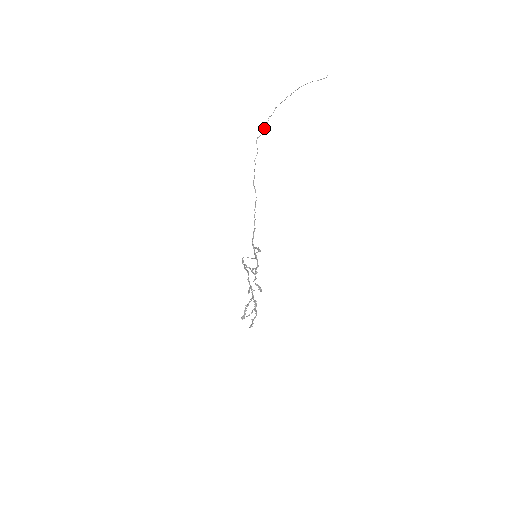
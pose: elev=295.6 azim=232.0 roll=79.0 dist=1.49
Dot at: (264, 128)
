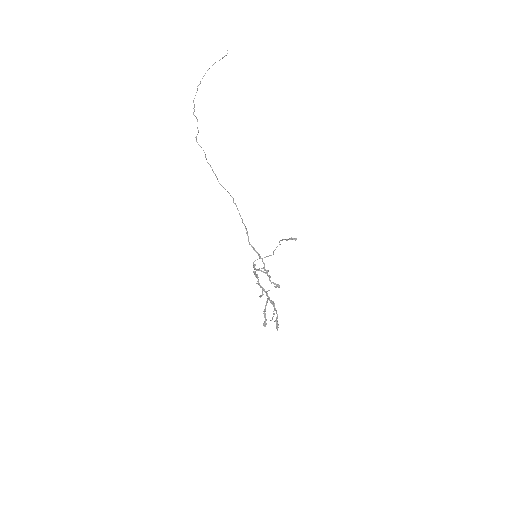
Dot at: occluded
